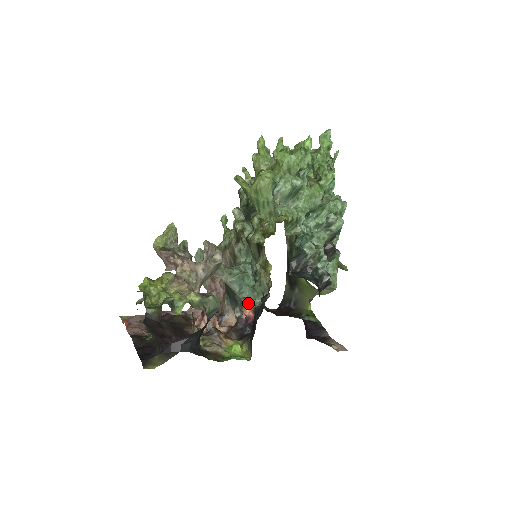
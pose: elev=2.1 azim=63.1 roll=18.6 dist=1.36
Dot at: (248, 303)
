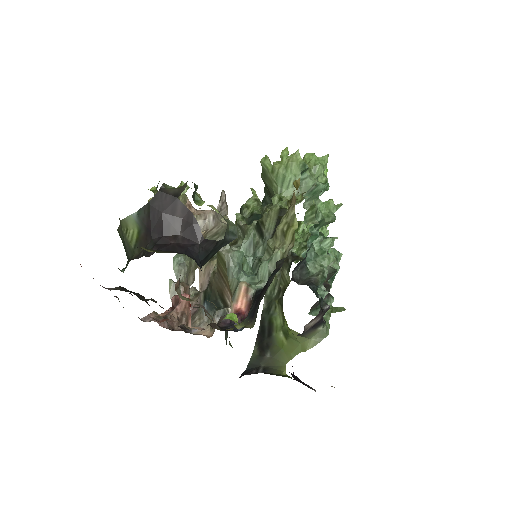
Dot at: (247, 285)
